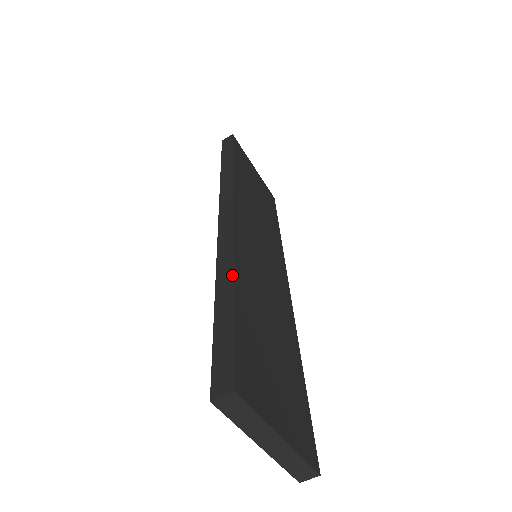
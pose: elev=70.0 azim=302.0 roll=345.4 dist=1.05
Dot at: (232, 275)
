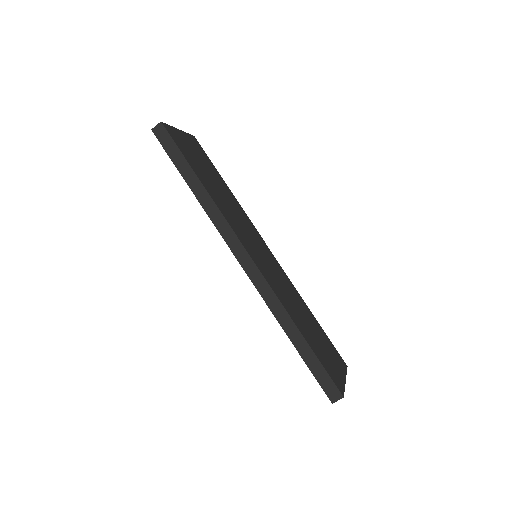
Dot at: (294, 323)
